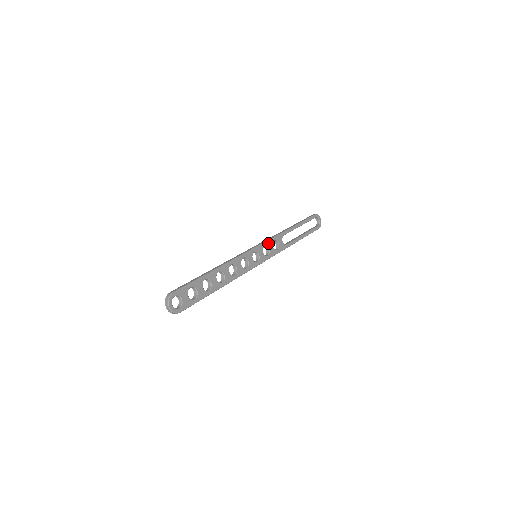
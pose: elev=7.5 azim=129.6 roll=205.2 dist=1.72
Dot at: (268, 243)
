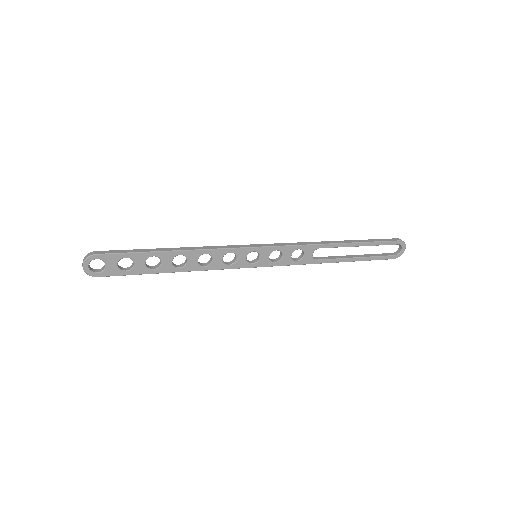
Dot at: (285, 249)
